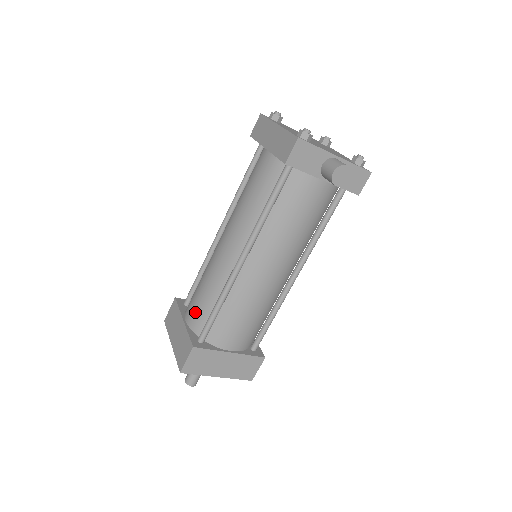
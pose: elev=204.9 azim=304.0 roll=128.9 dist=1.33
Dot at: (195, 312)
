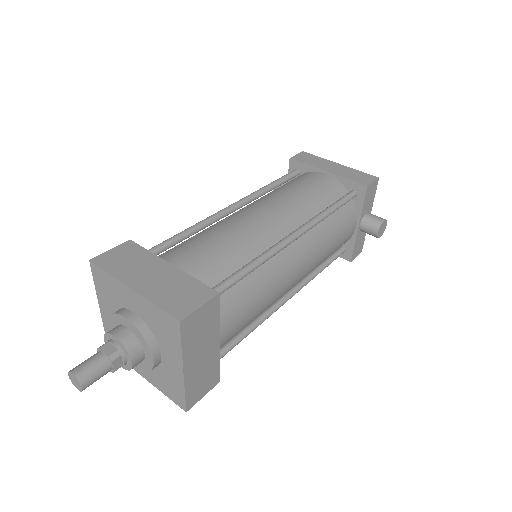
Dot at: (202, 261)
